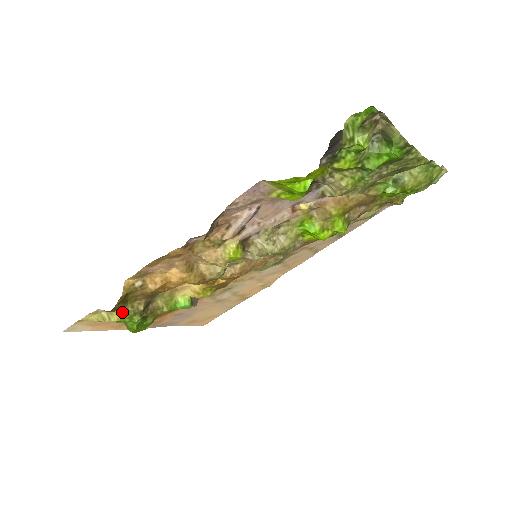
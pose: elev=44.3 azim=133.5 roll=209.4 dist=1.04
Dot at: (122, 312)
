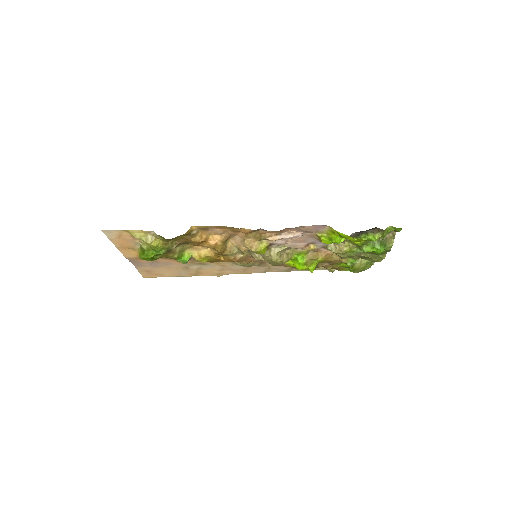
Dot at: (163, 242)
